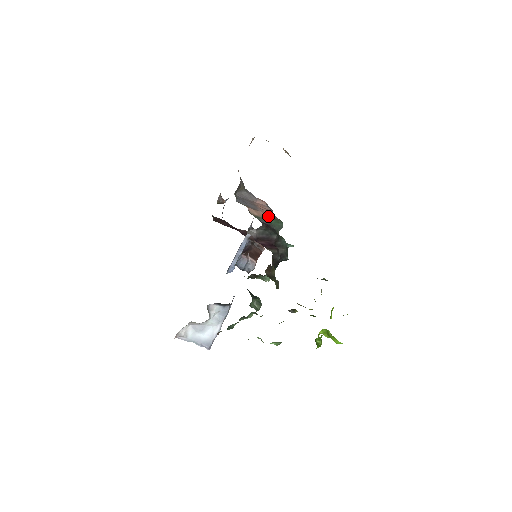
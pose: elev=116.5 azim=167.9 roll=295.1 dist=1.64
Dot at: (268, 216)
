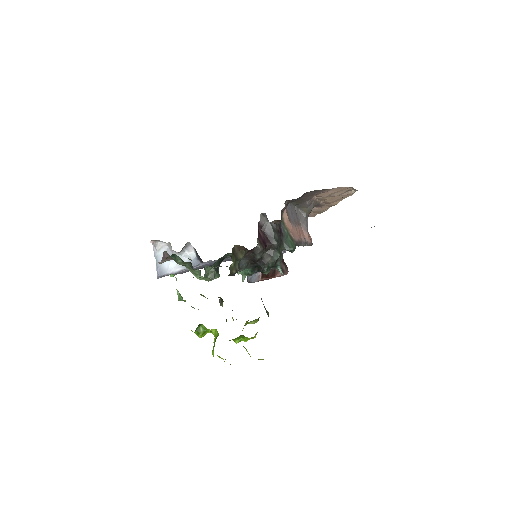
Dot at: (292, 234)
